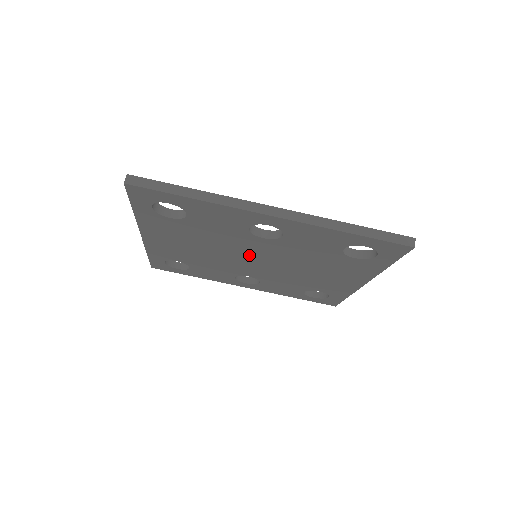
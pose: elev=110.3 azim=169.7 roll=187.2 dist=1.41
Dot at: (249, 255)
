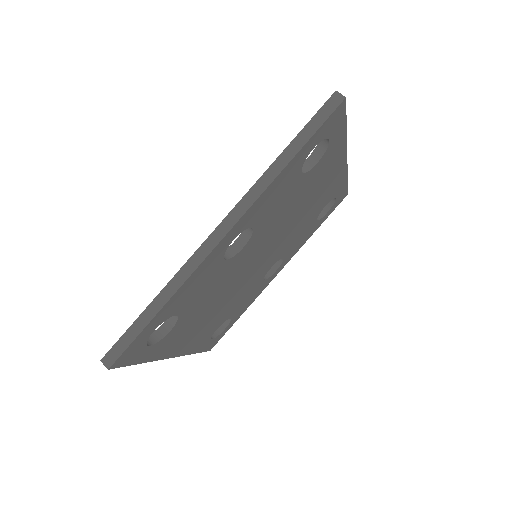
Dot at: (251, 264)
